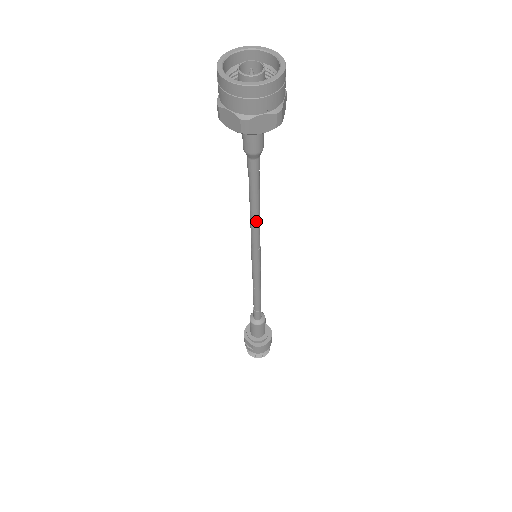
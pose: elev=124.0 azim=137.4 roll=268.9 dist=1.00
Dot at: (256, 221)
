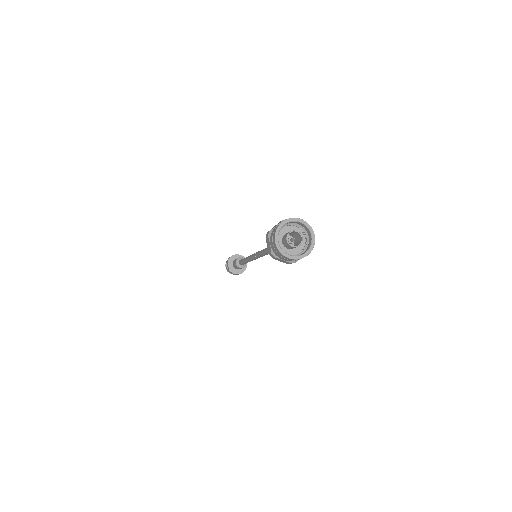
Dot at: (263, 255)
